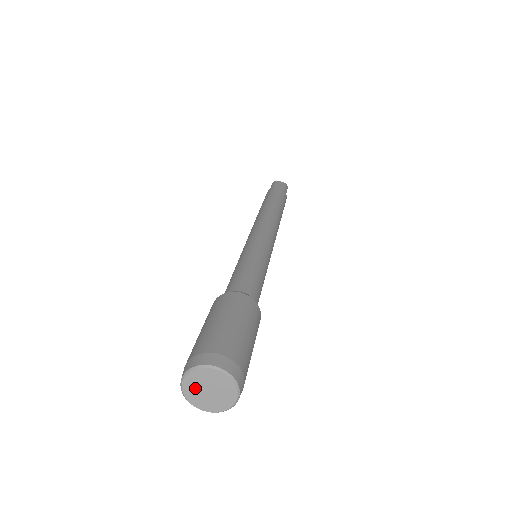
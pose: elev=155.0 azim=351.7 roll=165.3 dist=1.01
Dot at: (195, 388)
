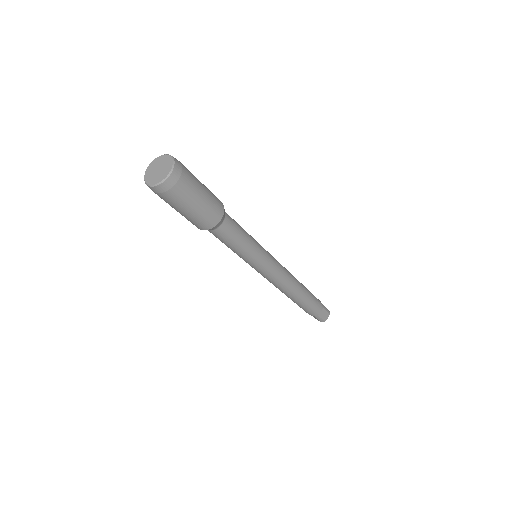
Dot at: (153, 168)
